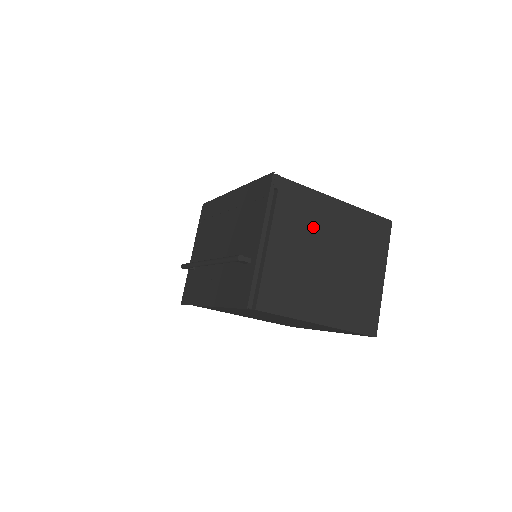
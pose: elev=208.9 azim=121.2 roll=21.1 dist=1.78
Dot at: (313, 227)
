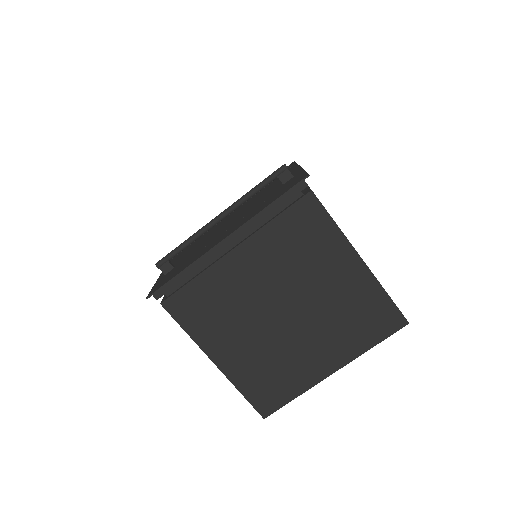
Dot at: occluded
